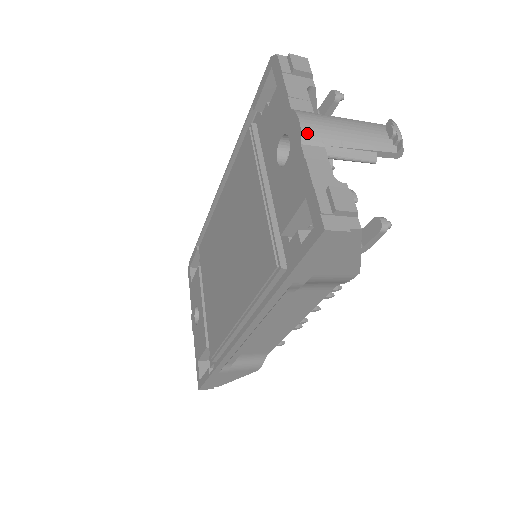
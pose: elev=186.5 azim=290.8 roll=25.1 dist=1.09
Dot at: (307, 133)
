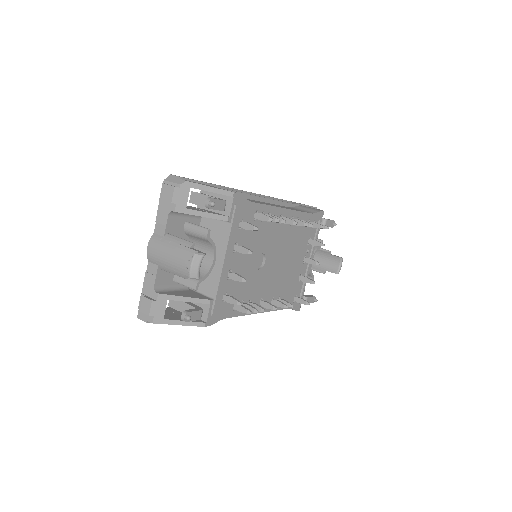
Dot at: (149, 256)
